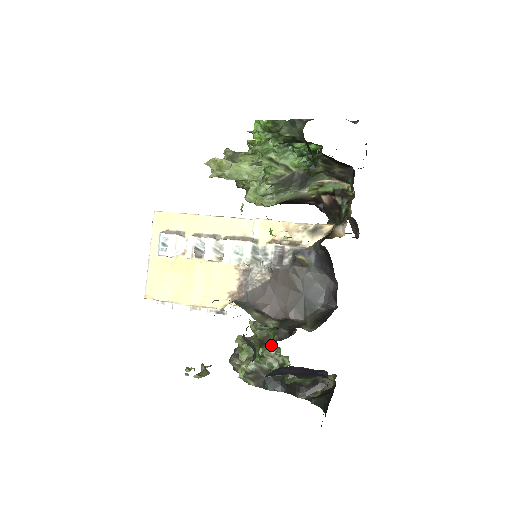
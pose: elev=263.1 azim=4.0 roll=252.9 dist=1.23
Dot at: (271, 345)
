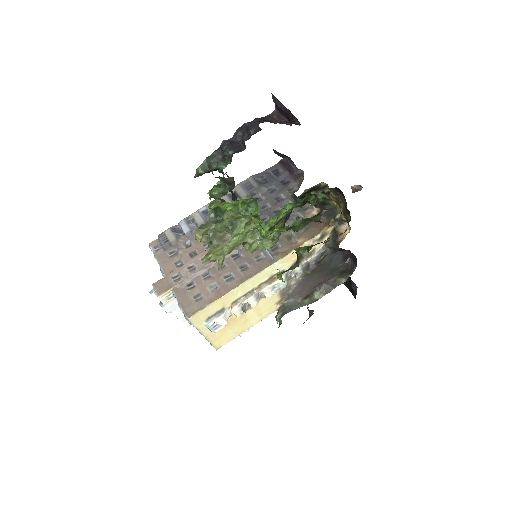
Dot at: occluded
